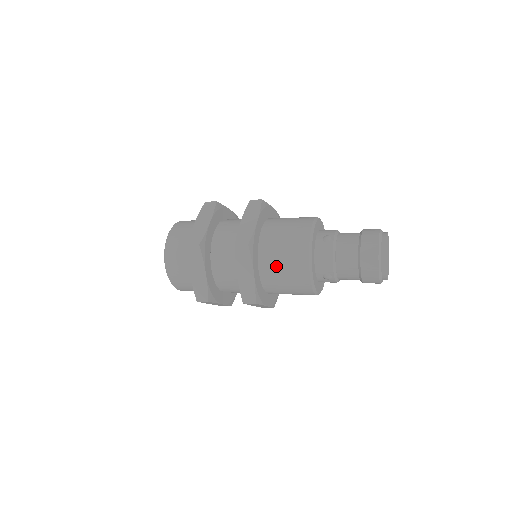
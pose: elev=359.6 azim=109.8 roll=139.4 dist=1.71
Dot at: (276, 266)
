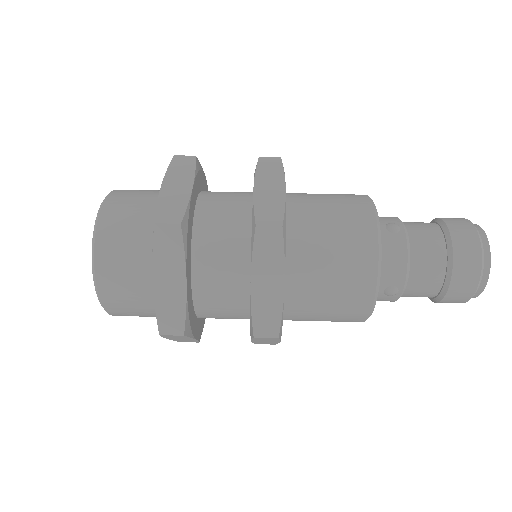
Dot at: (318, 270)
